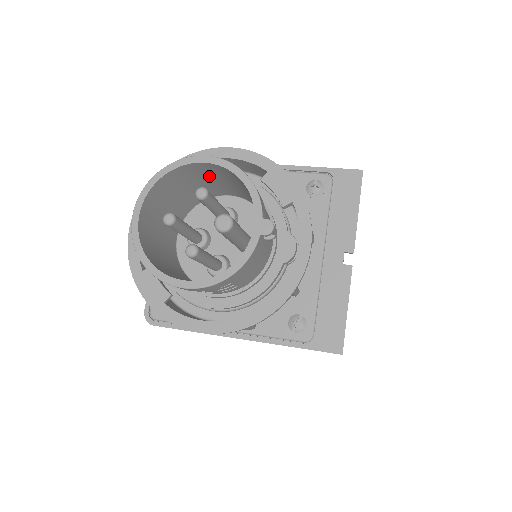
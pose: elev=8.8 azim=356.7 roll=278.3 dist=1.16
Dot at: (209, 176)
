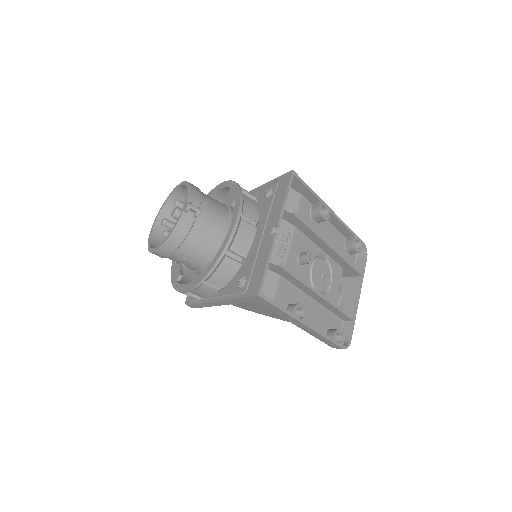
Dot at: occluded
